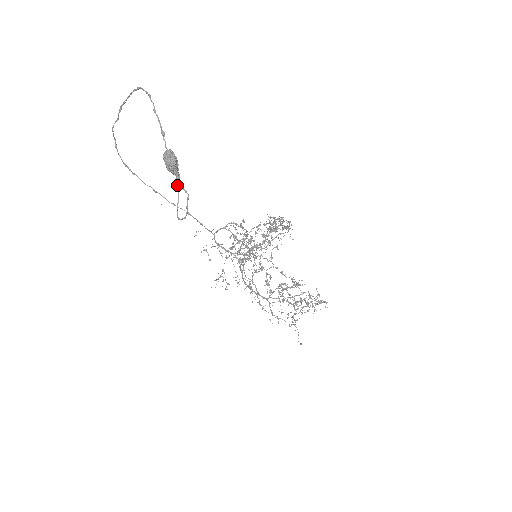
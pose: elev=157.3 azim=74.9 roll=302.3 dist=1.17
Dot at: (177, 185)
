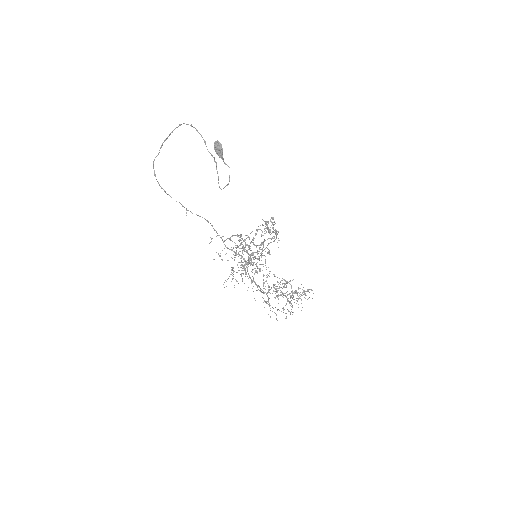
Dot at: (217, 171)
